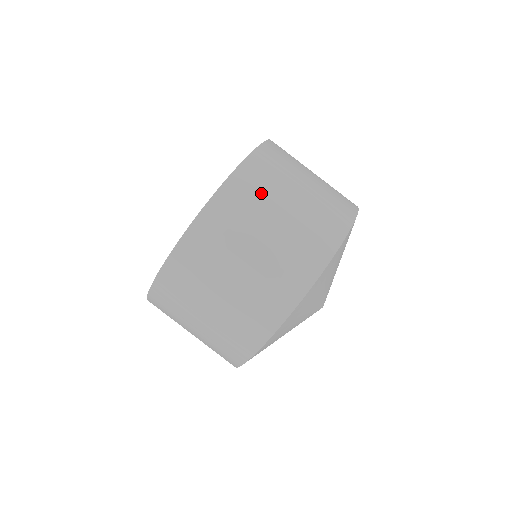
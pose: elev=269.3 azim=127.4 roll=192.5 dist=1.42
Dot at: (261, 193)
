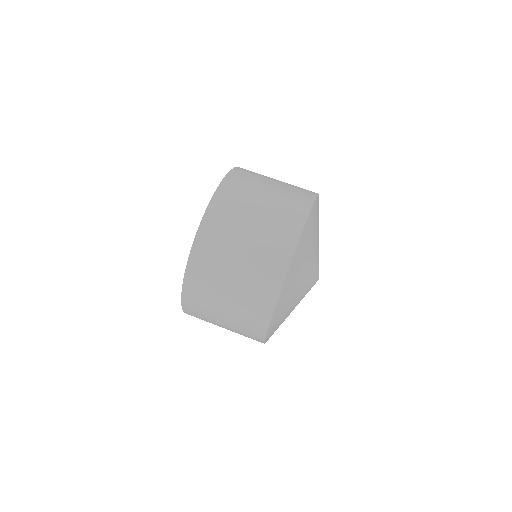
Dot at: (244, 191)
